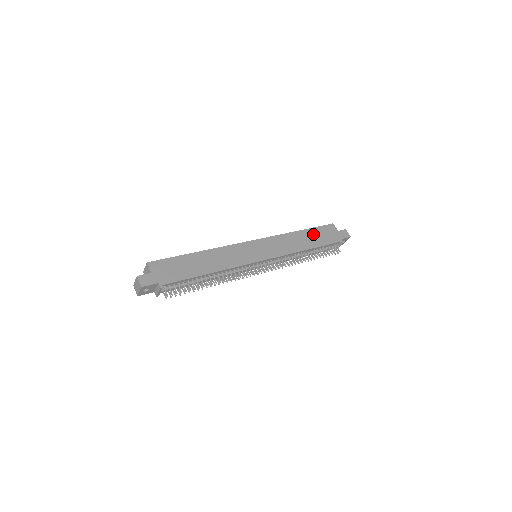
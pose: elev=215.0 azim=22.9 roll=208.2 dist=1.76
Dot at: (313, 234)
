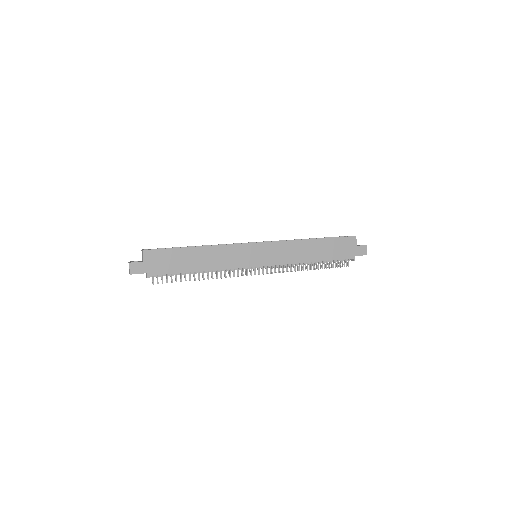
Dot at: (326, 245)
